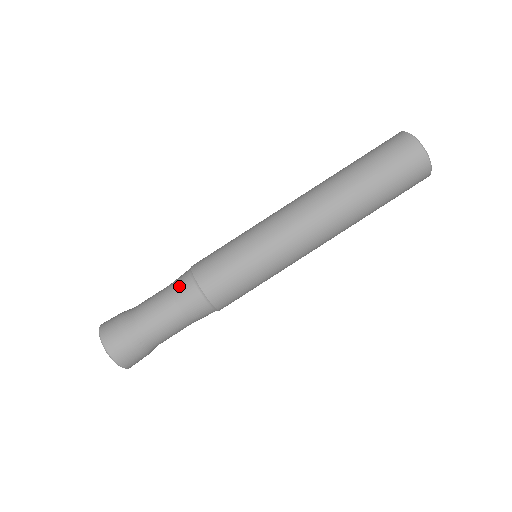
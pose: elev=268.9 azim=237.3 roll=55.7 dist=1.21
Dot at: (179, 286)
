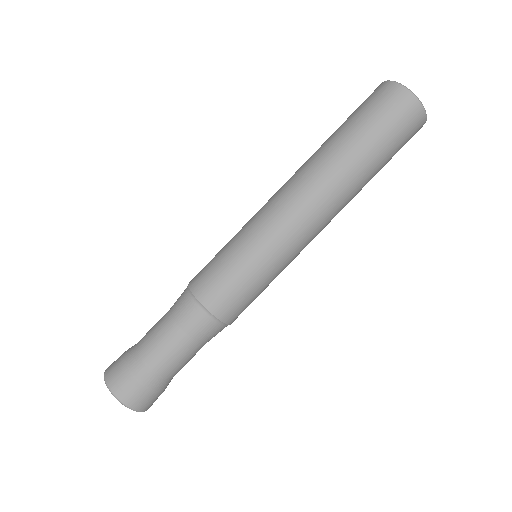
Dot at: (176, 302)
